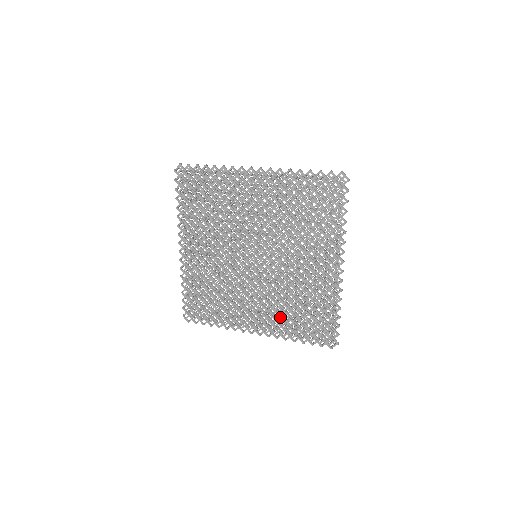
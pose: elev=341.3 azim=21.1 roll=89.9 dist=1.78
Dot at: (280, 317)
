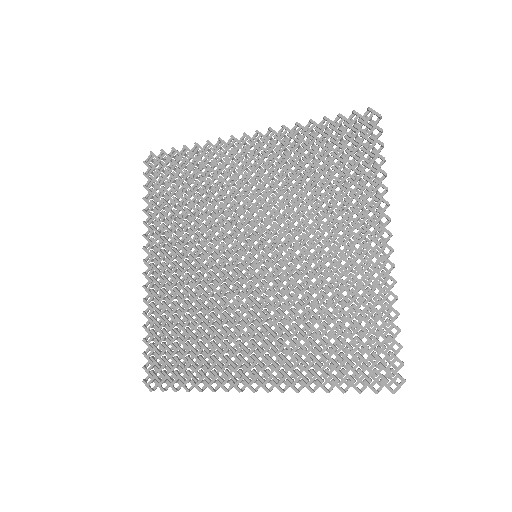
Dot at: (300, 350)
